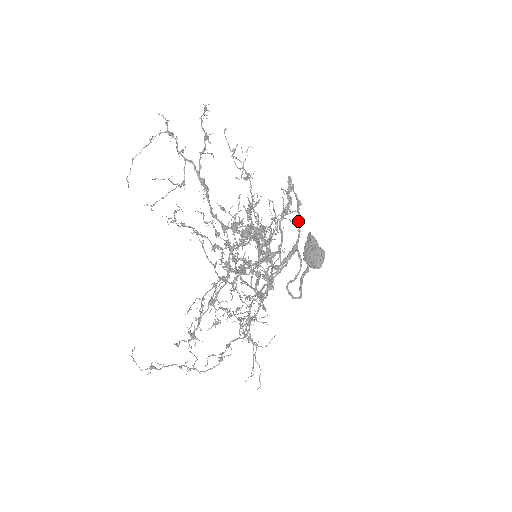
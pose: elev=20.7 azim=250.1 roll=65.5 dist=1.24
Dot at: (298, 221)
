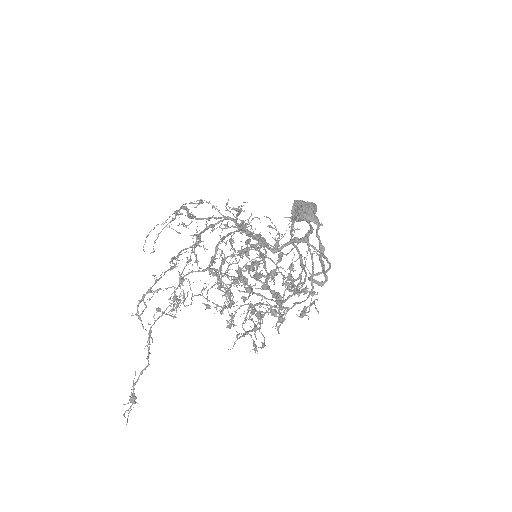
Dot at: occluded
